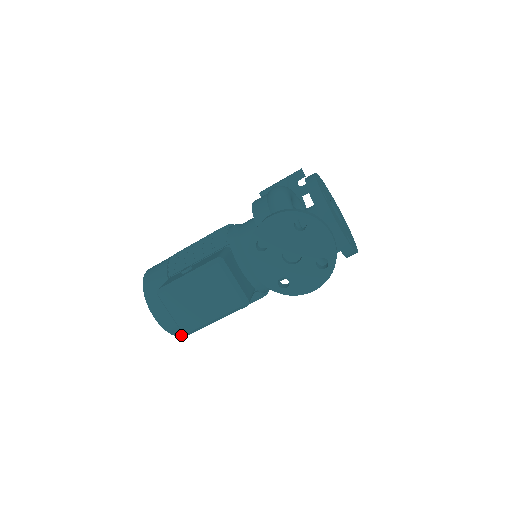
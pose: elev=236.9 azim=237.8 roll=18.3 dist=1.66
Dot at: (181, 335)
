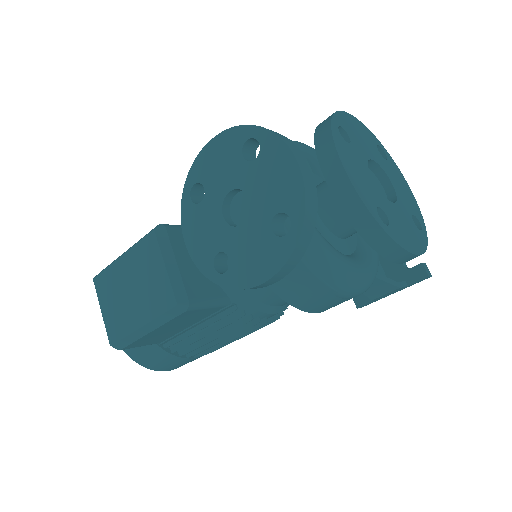
Dot at: (148, 365)
